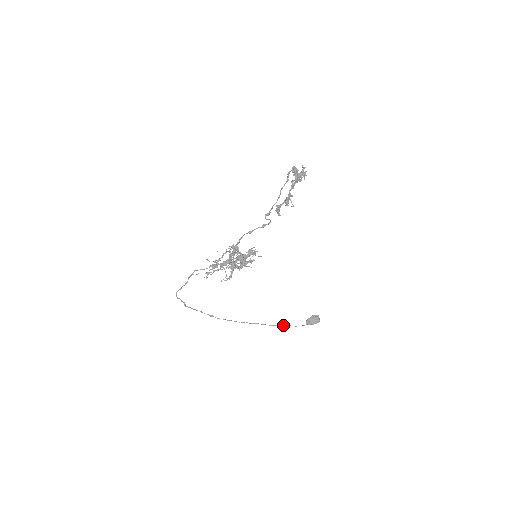
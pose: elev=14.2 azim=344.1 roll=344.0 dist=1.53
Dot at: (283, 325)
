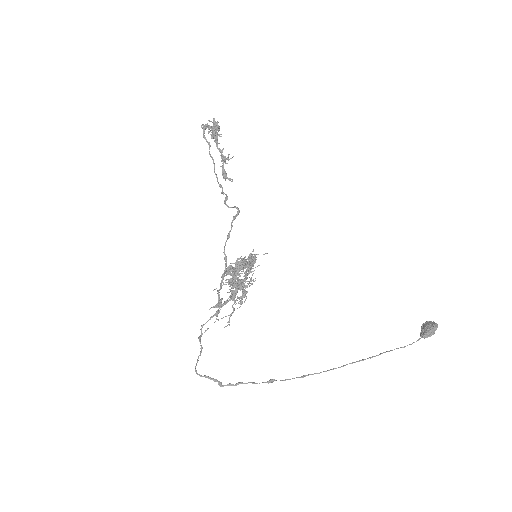
Dot at: (390, 350)
